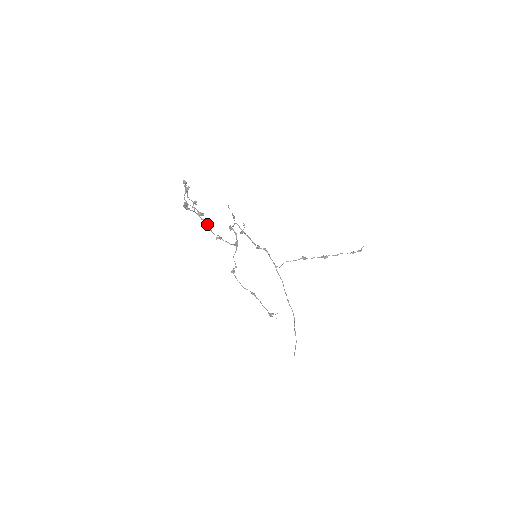
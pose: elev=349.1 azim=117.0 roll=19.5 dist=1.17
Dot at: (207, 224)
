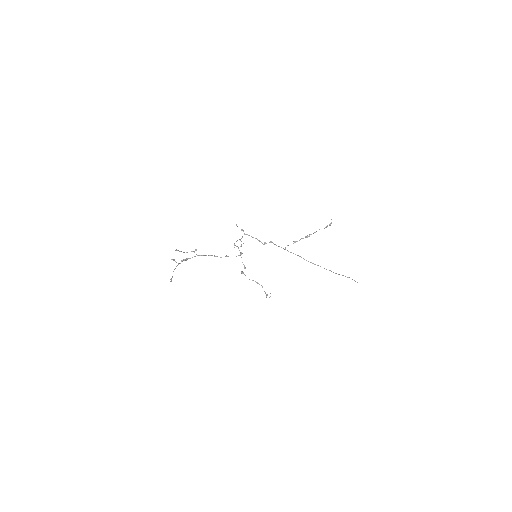
Dot at: (211, 255)
